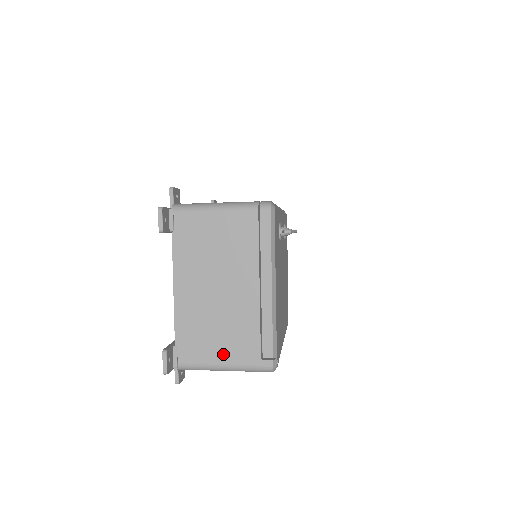
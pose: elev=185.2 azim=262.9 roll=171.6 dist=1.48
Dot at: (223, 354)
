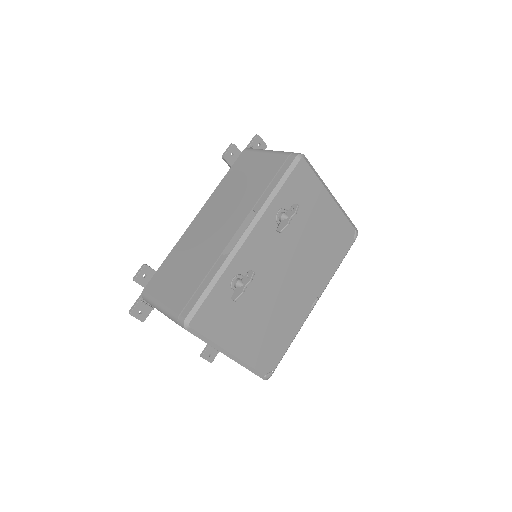
Dot at: occluded
